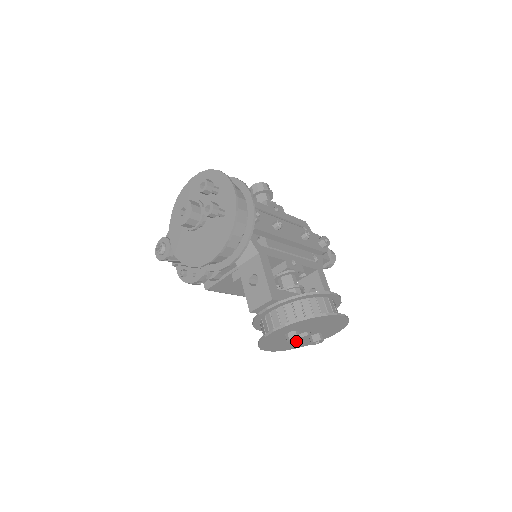
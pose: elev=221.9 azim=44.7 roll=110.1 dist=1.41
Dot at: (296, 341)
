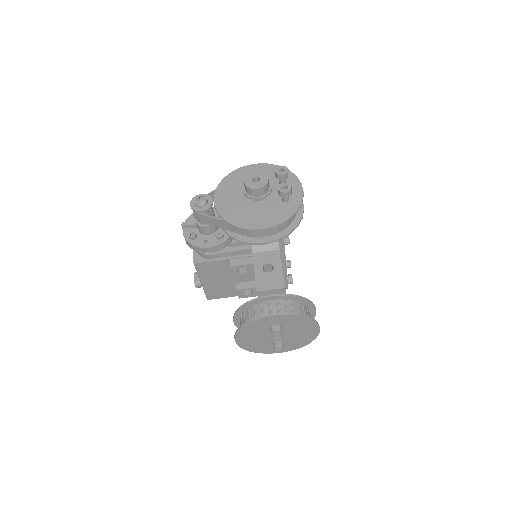
Dot at: (276, 336)
